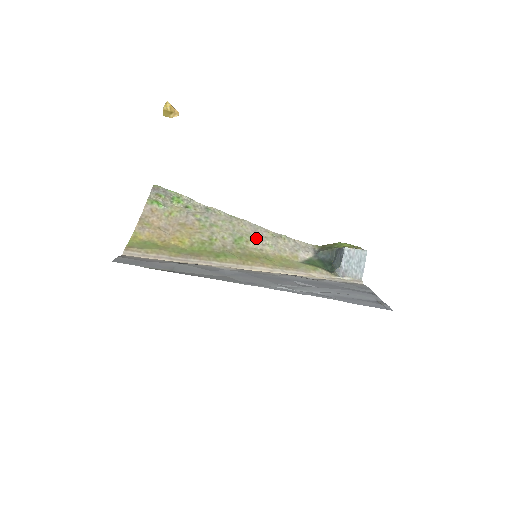
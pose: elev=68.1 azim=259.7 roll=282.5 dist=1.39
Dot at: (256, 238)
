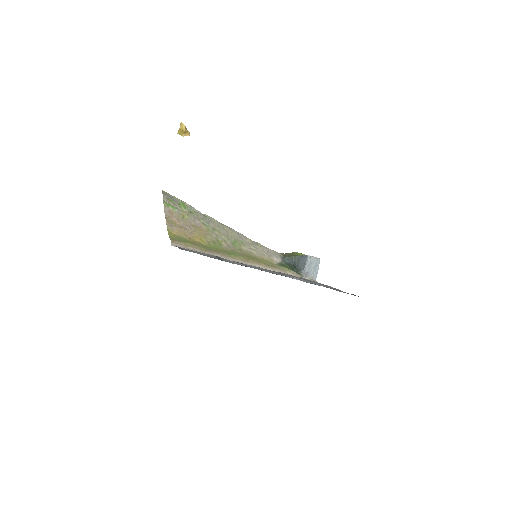
Dot at: (244, 243)
